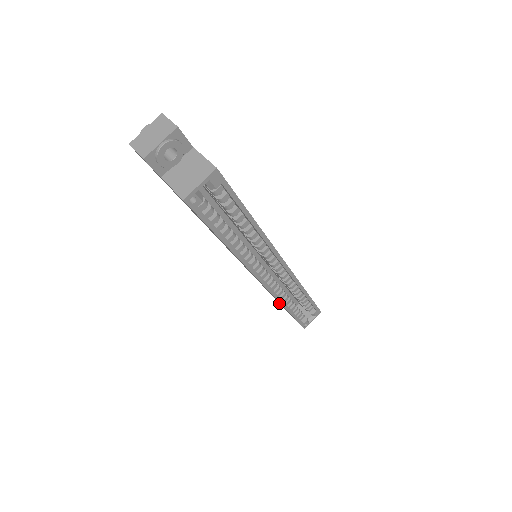
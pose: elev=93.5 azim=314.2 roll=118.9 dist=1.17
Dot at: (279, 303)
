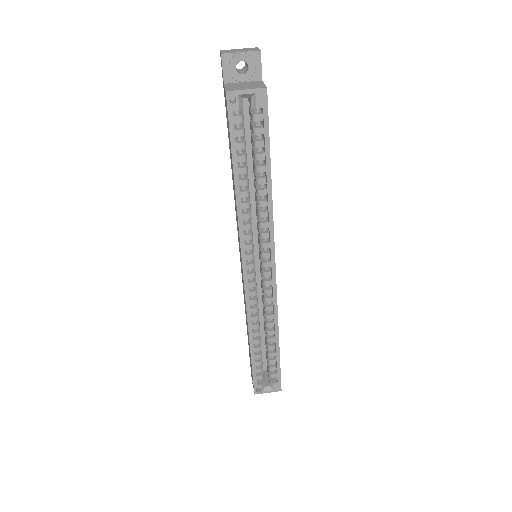
Dot at: occluded
